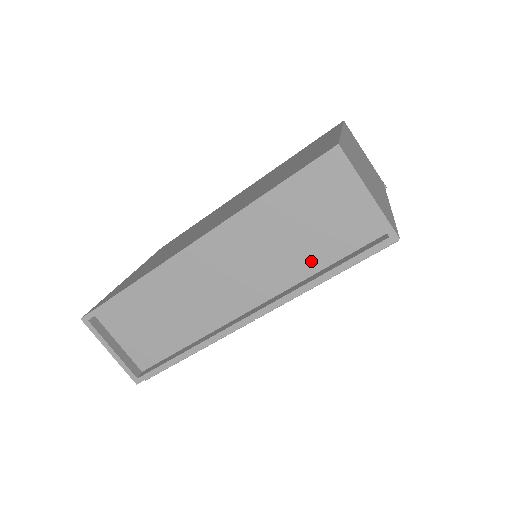
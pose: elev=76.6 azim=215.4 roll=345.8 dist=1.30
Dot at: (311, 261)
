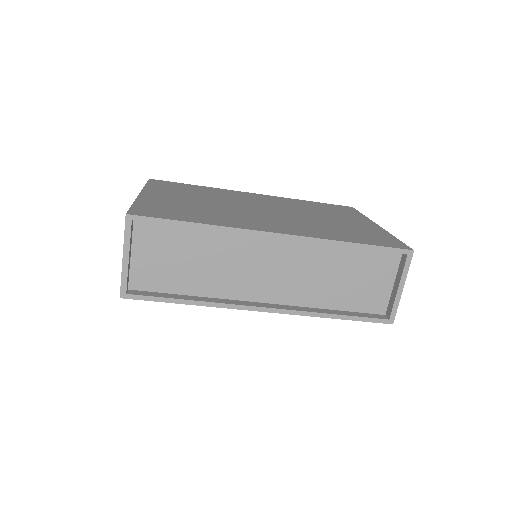
Dot at: (332, 300)
